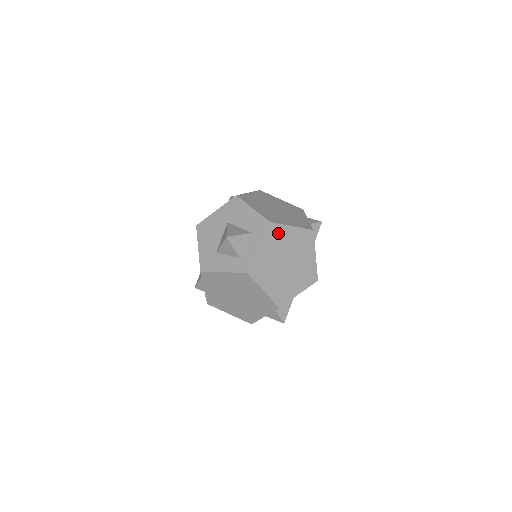
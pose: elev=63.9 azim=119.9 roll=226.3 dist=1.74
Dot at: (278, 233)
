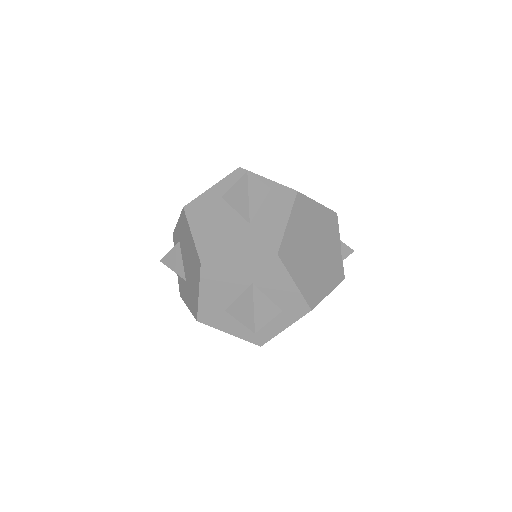
Dot at: occluded
